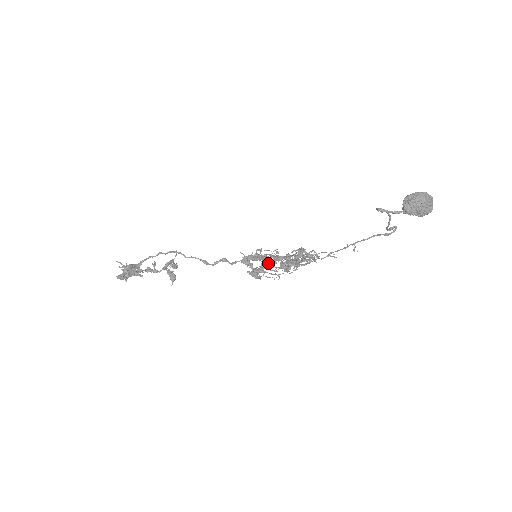
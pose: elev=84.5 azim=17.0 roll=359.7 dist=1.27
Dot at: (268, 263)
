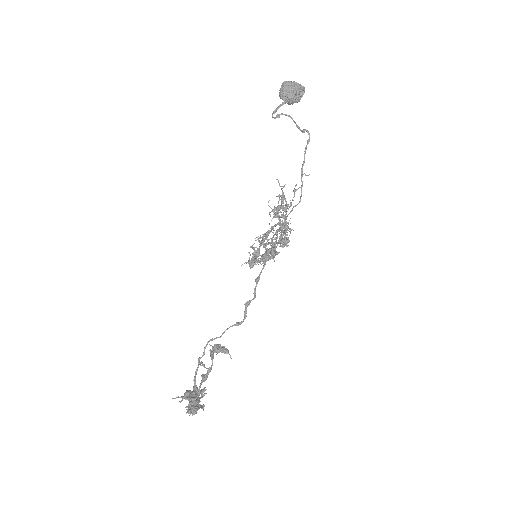
Dot at: (263, 236)
